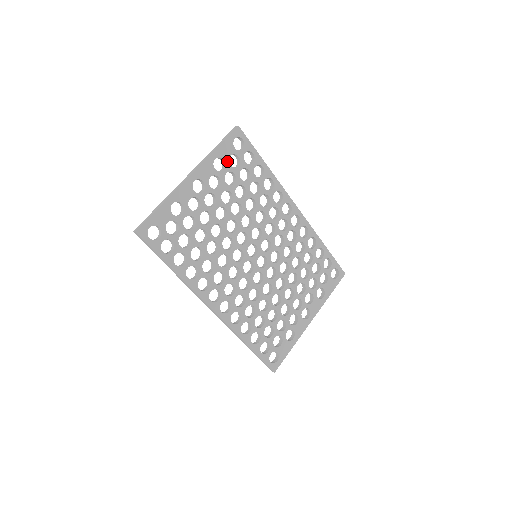
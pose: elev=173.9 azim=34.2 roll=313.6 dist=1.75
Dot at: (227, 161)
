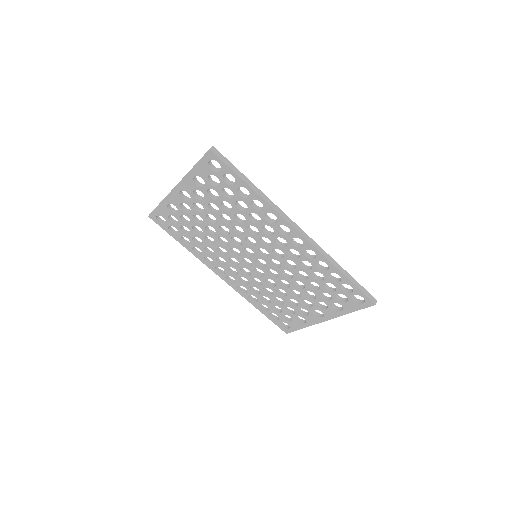
Dot at: (206, 180)
